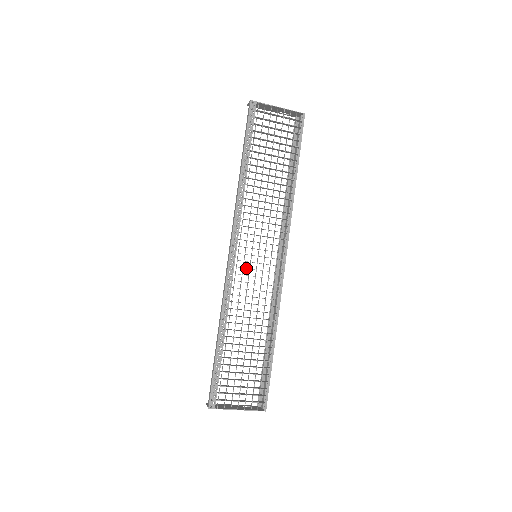
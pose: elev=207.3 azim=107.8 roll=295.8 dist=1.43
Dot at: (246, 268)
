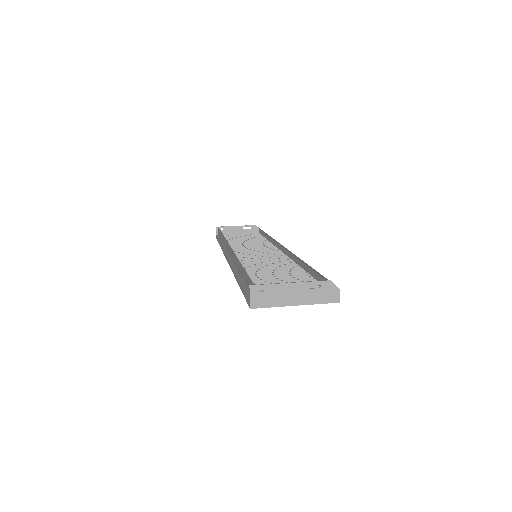
Dot at: occluded
